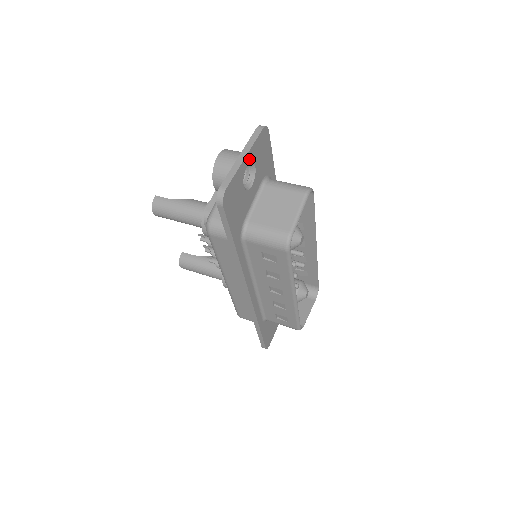
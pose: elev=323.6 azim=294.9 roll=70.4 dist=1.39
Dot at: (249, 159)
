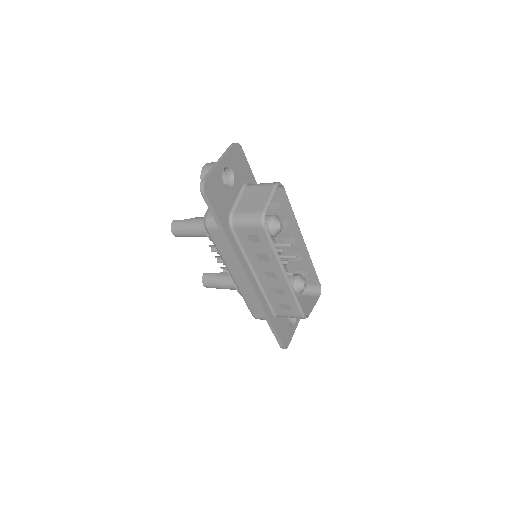
Dot at: (225, 164)
